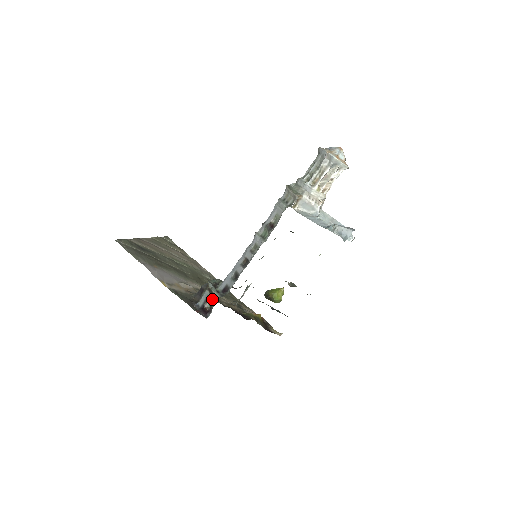
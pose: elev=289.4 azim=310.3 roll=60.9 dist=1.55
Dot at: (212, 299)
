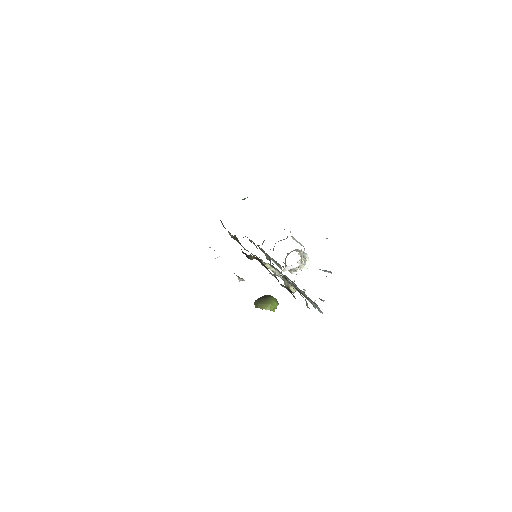
Dot at: occluded
